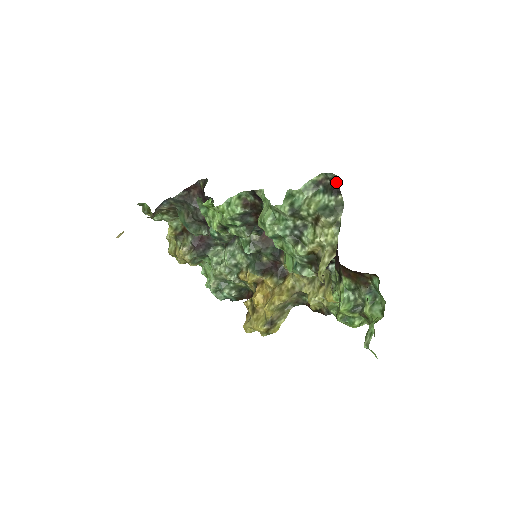
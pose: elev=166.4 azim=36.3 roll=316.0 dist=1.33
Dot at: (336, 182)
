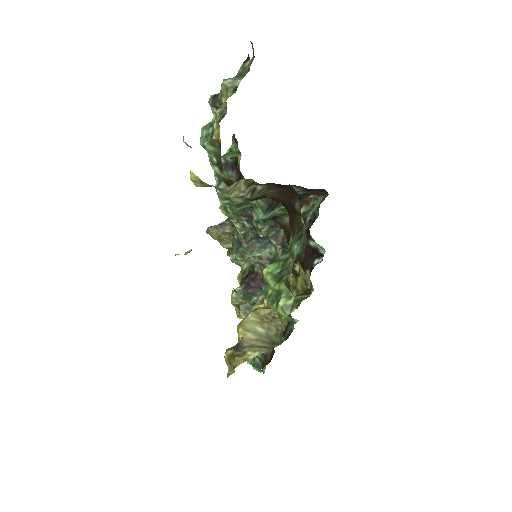
Dot at: occluded
